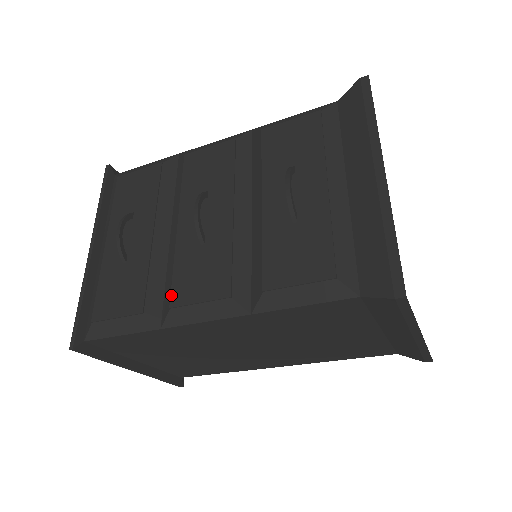
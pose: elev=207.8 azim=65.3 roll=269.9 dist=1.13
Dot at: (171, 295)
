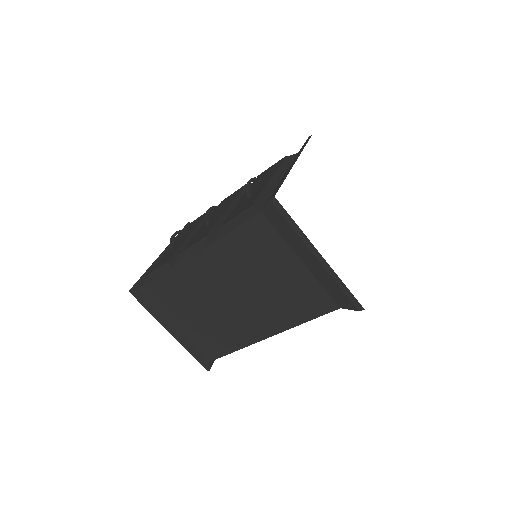
Dot at: (183, 249)
